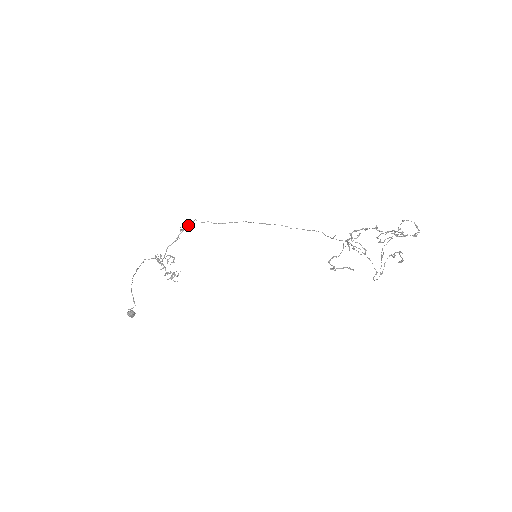
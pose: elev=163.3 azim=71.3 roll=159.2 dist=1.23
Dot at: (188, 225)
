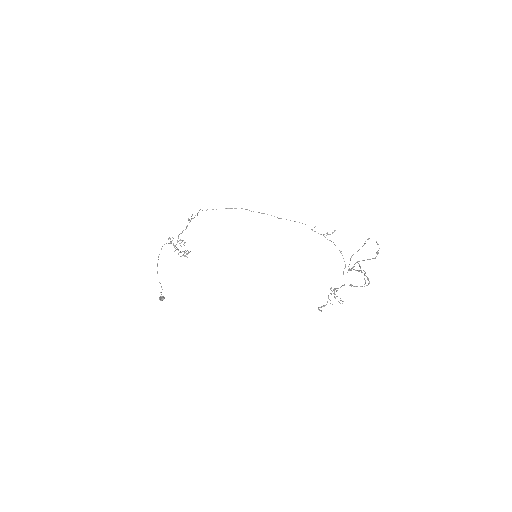
Dot at: occluded
